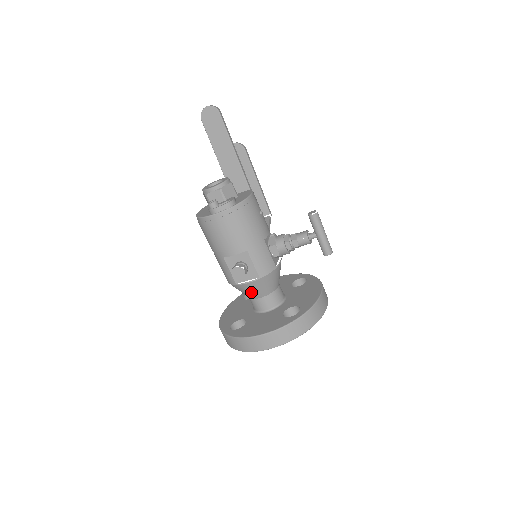
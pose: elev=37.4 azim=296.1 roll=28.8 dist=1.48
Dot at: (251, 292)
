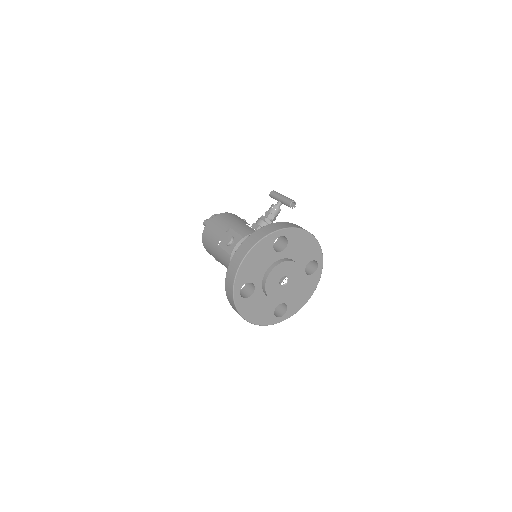
Dot at: occluded
